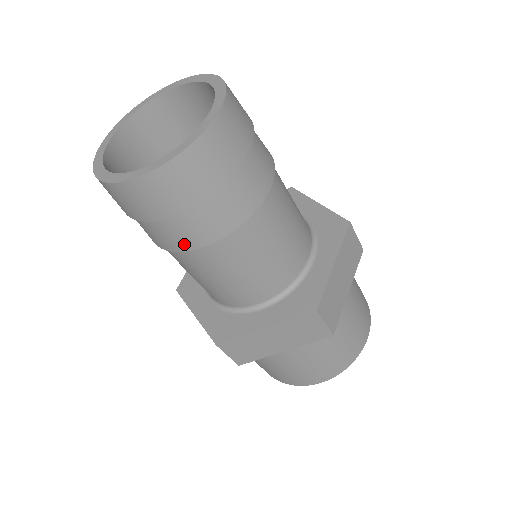
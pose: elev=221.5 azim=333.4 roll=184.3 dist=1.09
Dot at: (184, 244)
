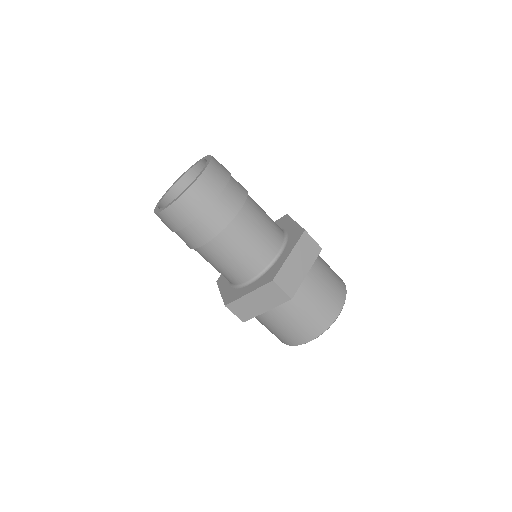
Dot at: (227, 218)
